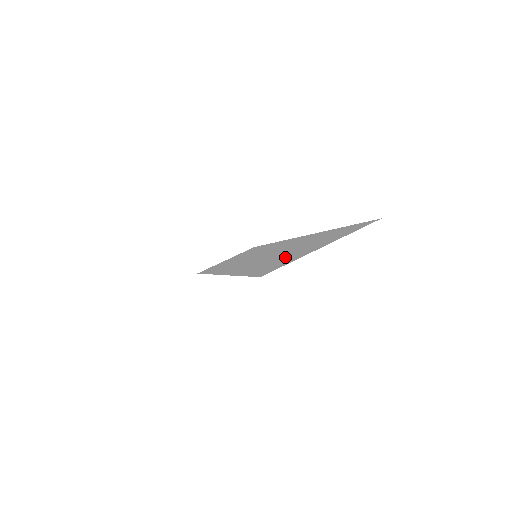
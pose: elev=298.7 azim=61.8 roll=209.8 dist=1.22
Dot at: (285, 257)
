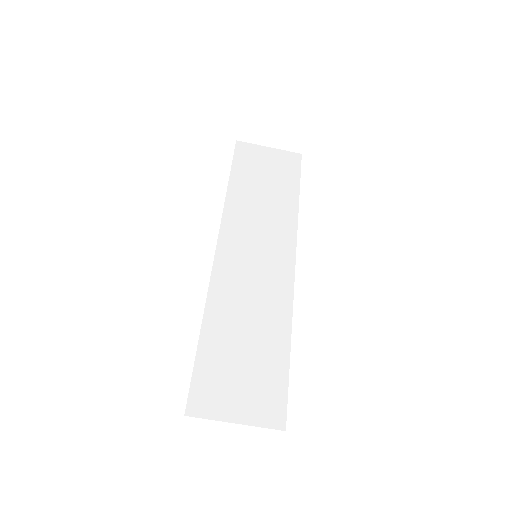
Dot at: (226, 376)
